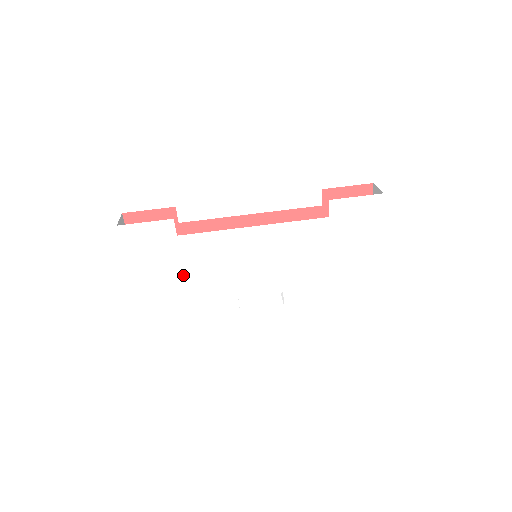
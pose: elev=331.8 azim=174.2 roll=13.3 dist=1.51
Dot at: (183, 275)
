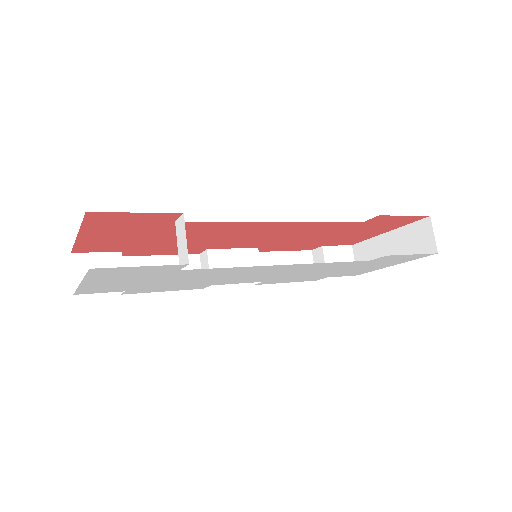
Dot at: (159, 282)
